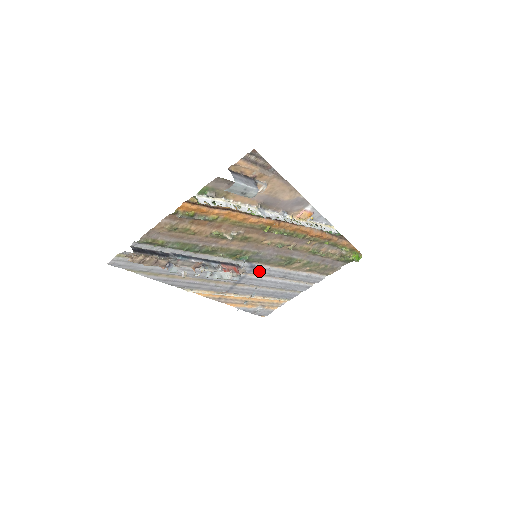
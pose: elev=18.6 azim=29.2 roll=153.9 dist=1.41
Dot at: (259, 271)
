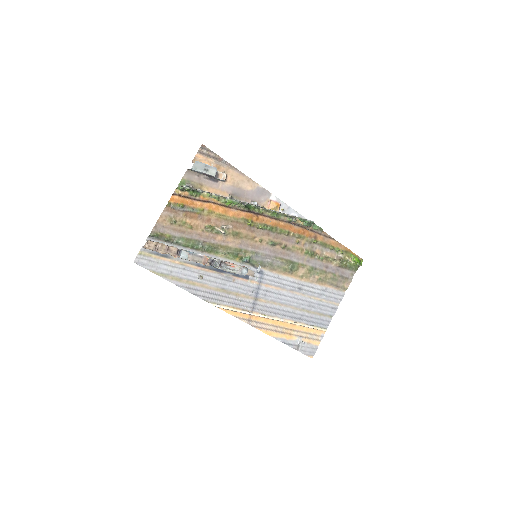
Dot at: (270, 279)
